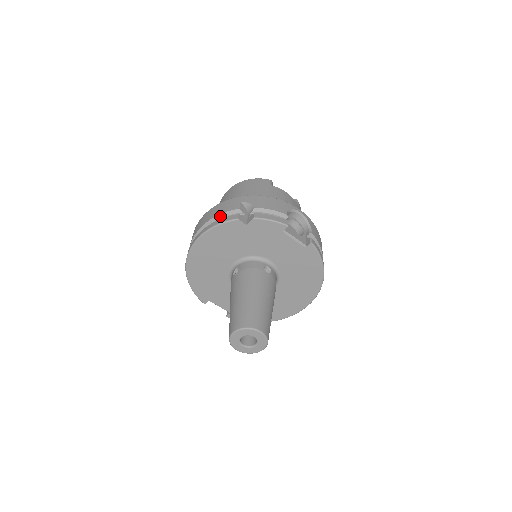
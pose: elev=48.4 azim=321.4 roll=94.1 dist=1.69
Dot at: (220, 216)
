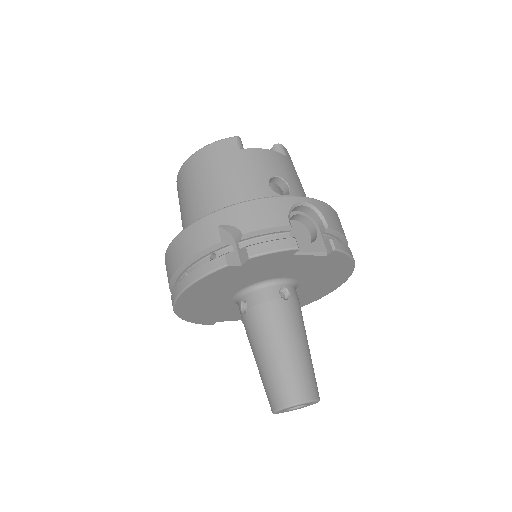
Dot at: (197, 256)
